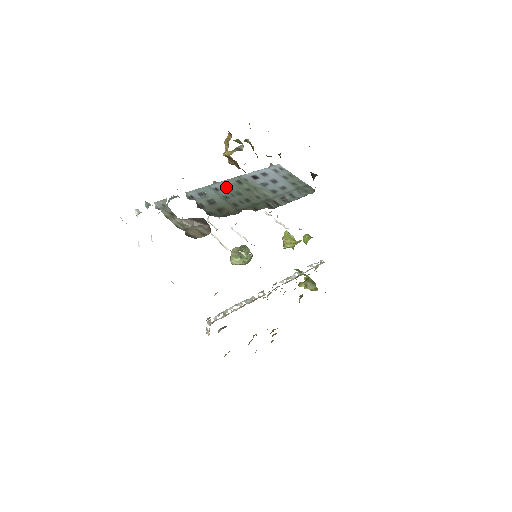
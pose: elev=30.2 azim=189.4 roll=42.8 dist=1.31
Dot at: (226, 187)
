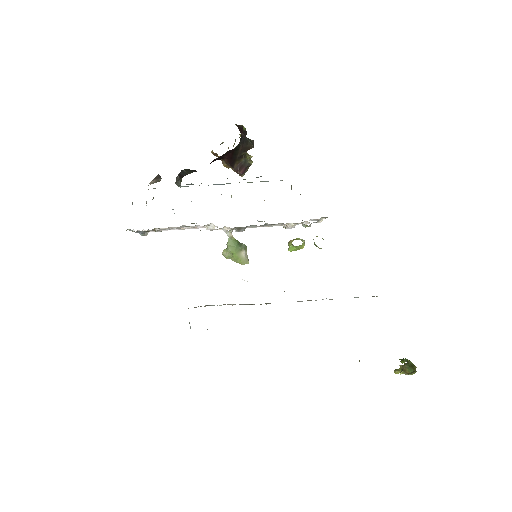
Dot at: (219, 184)
